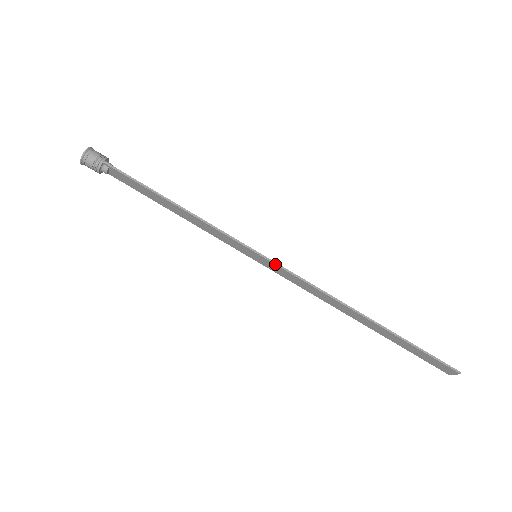
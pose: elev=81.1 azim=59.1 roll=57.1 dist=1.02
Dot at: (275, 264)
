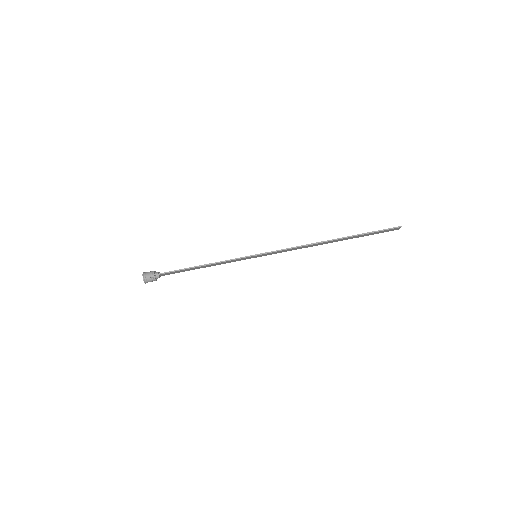
Dot at: (267, 253)
